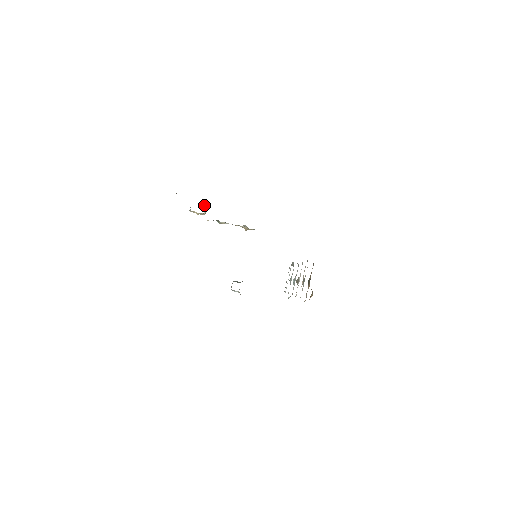
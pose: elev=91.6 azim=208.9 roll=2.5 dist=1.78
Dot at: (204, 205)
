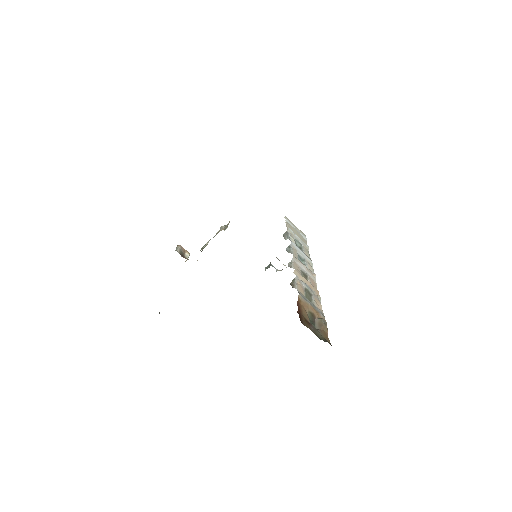
Dot at: (181, 256)
